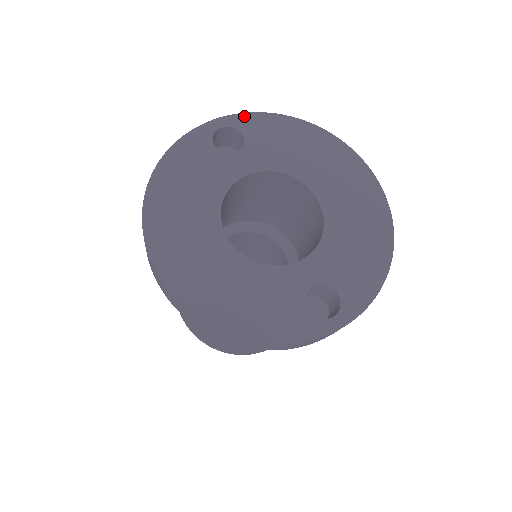
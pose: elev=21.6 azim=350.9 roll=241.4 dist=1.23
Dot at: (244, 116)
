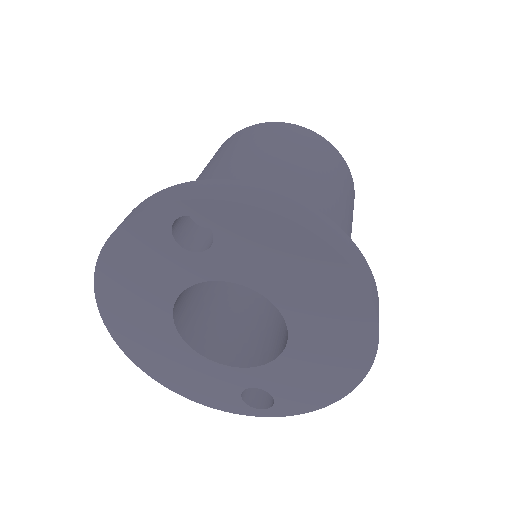
Dot at: (220, 205)
